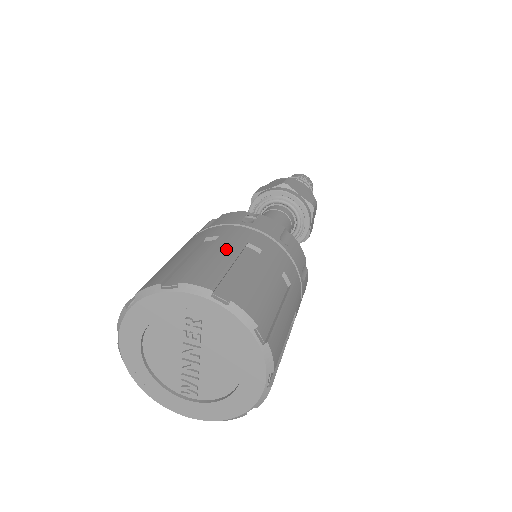
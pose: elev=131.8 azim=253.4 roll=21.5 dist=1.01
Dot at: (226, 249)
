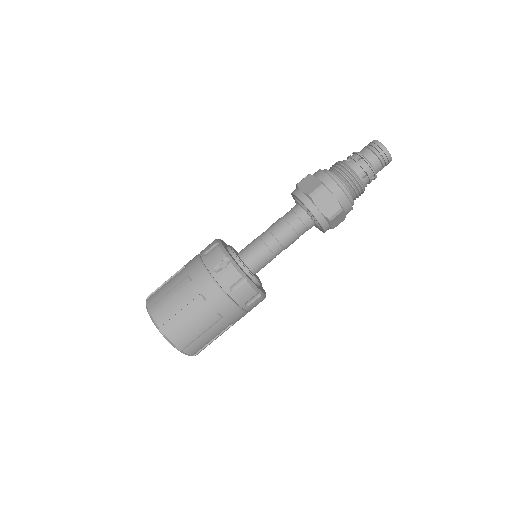
Dot at: (185, 297)
